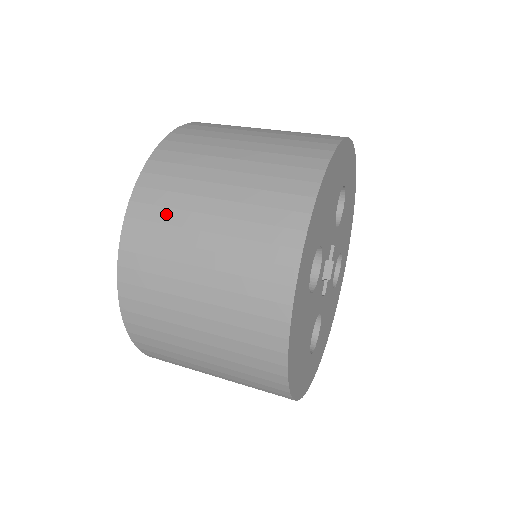
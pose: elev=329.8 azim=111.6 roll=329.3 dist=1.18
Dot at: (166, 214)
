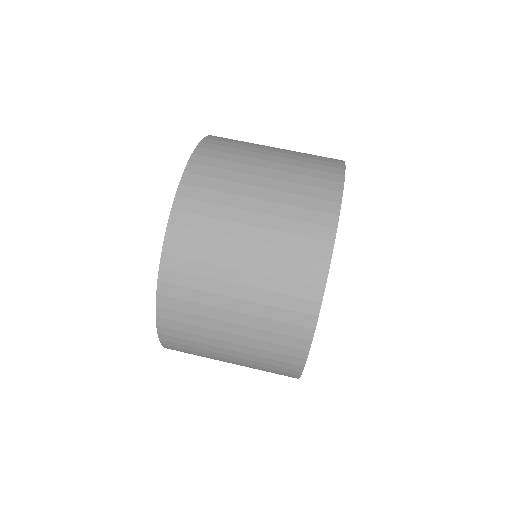
Dot at: (192, 329)
